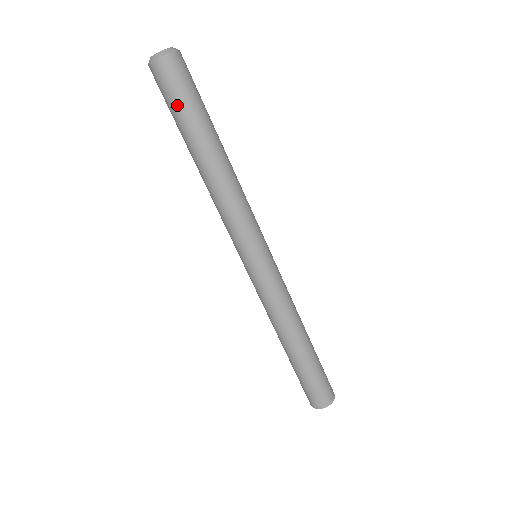
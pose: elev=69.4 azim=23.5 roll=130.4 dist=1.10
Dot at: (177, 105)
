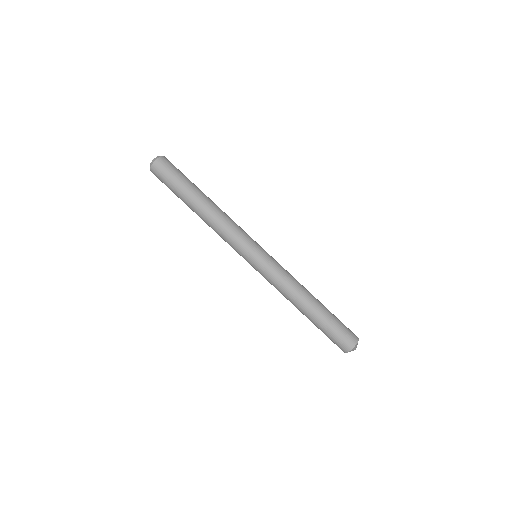
Dot at: (169, 188)
